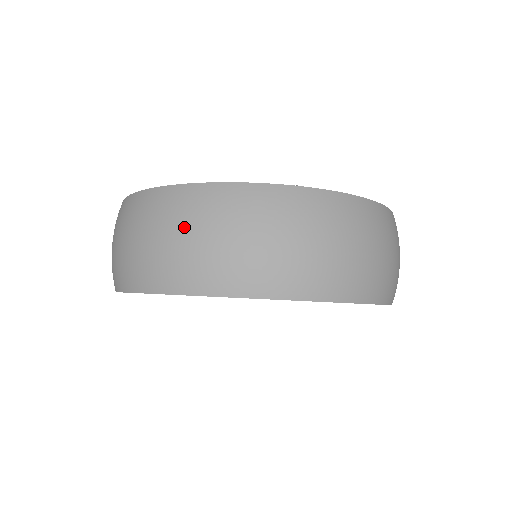
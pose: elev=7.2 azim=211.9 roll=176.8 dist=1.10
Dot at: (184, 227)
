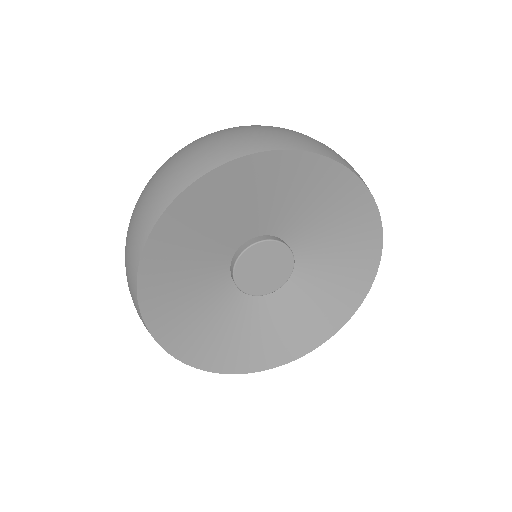
Dot at: (137, 209)
